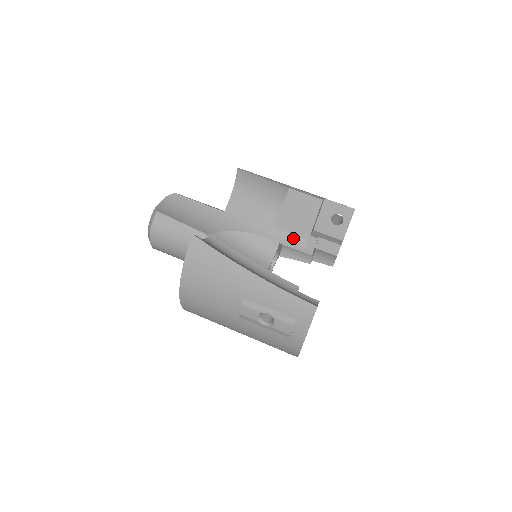
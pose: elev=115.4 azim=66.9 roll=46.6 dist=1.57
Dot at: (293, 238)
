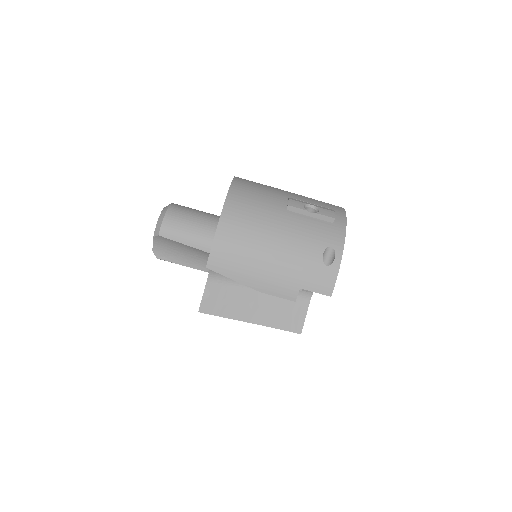
Dot at: occluded
